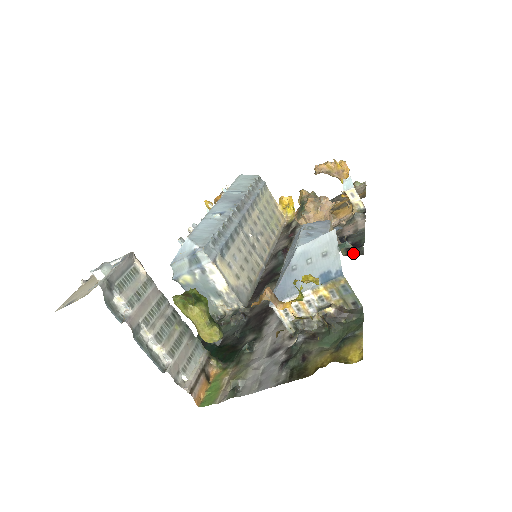
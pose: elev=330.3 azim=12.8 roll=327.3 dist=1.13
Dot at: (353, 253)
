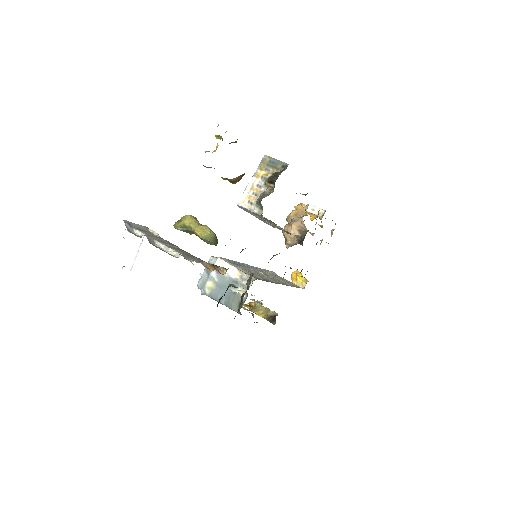
Dot at: occluded
